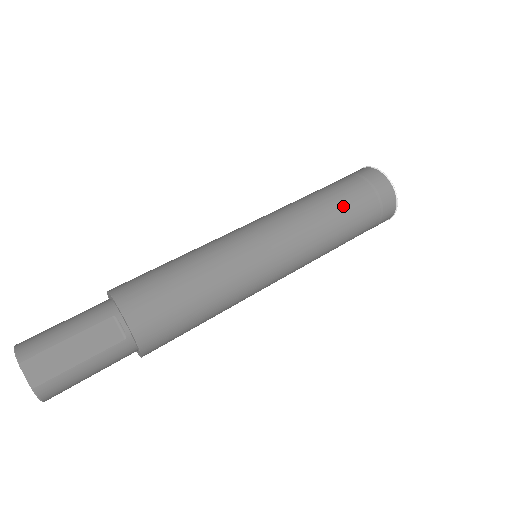
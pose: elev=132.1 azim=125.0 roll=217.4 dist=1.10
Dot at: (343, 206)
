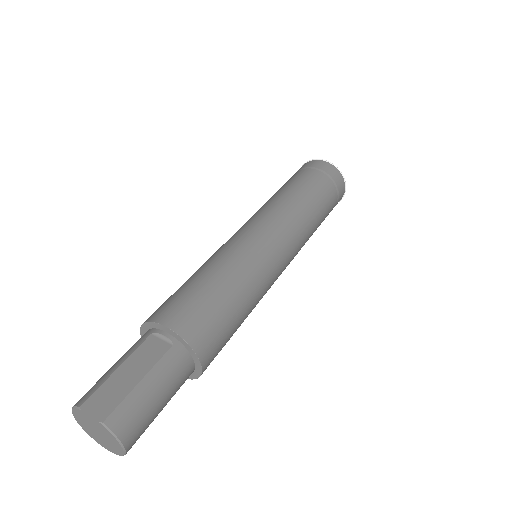
Dot at: (296, 185)
